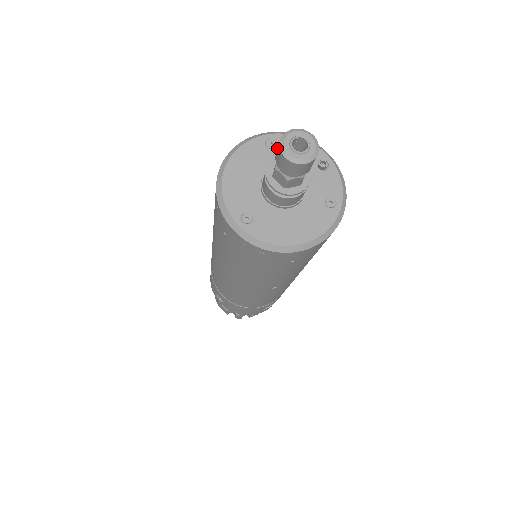
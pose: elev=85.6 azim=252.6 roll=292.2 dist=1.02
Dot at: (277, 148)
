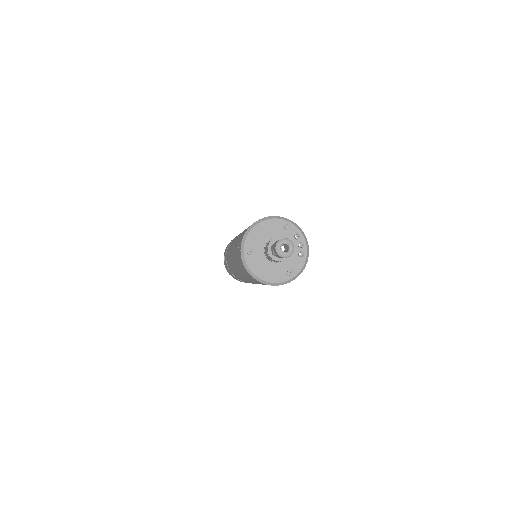
Dot at: (288, 231)
